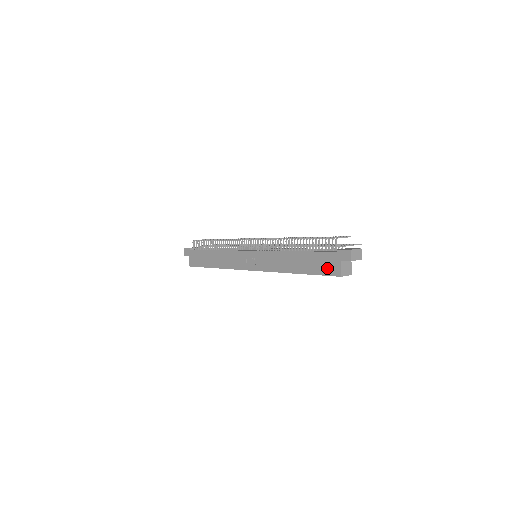
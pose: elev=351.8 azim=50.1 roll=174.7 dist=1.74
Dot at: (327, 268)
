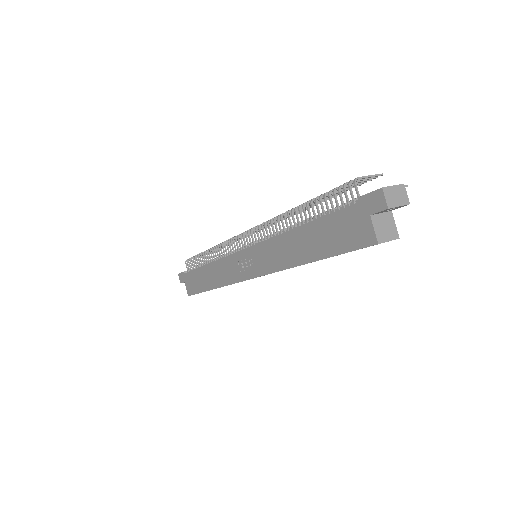
Dot at: (351, 237)
